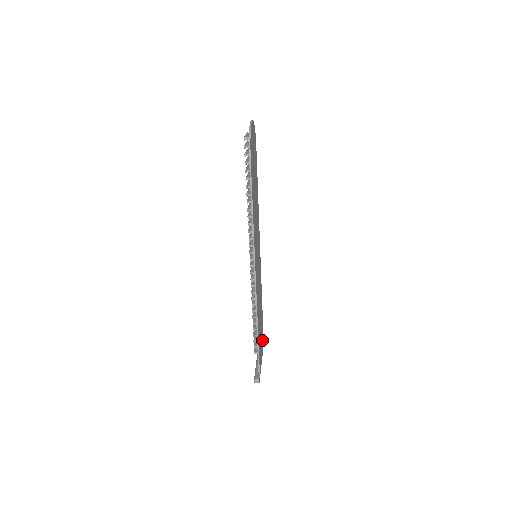
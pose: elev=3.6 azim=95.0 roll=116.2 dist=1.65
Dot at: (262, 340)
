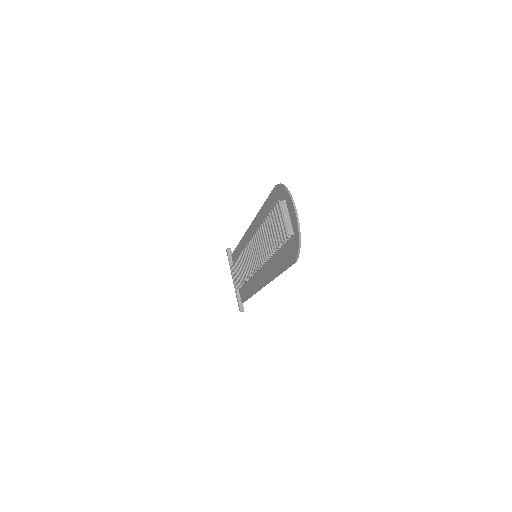
Dot at: occluded
